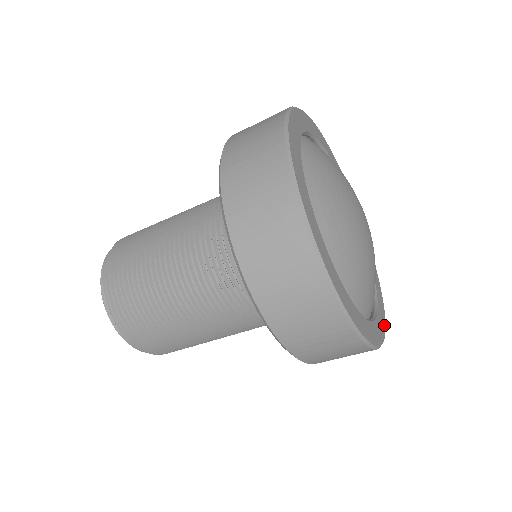
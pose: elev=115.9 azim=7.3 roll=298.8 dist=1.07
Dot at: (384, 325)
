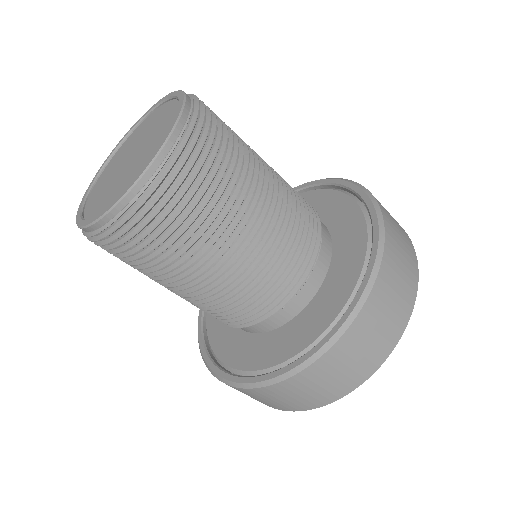
Dot at: occluded
